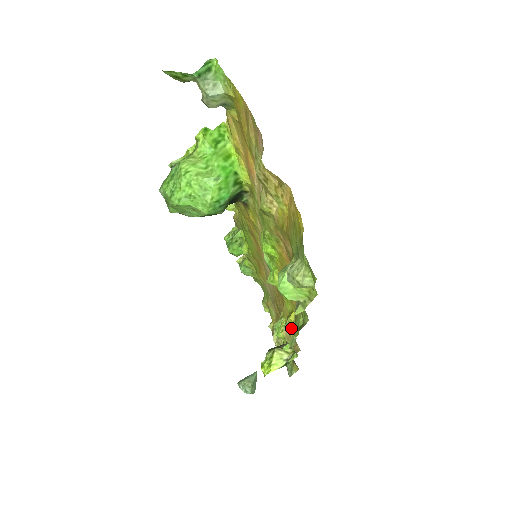
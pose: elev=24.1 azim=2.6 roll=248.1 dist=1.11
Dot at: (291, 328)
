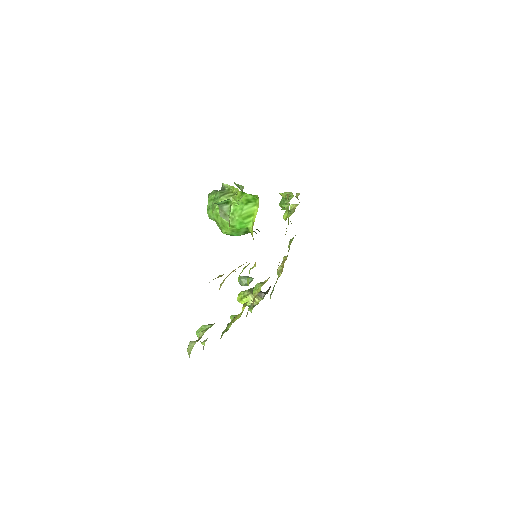
Dot at: occluded
